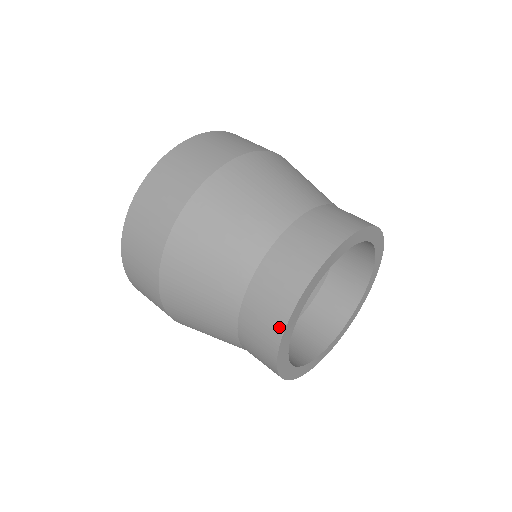
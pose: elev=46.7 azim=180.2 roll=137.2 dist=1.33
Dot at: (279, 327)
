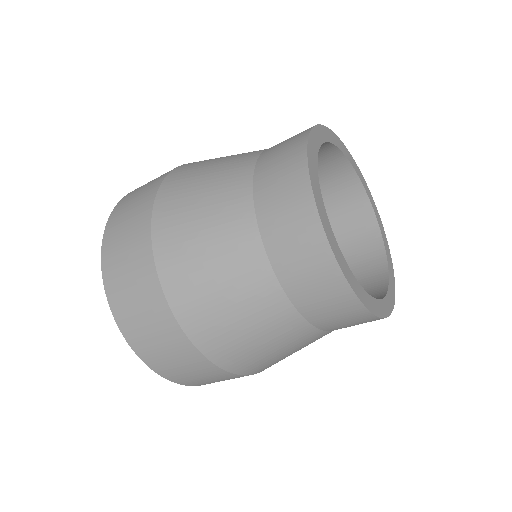
Dot at: (314, 225)
